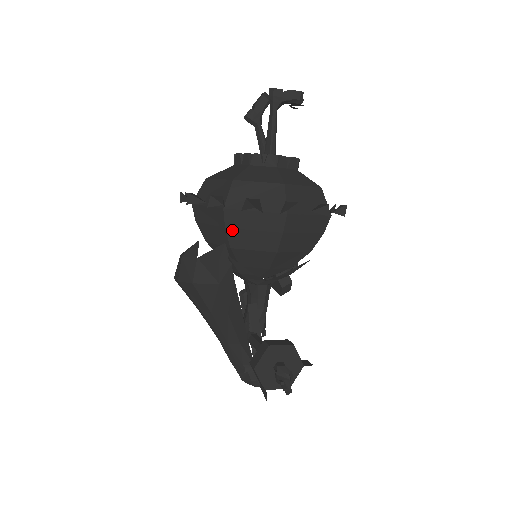
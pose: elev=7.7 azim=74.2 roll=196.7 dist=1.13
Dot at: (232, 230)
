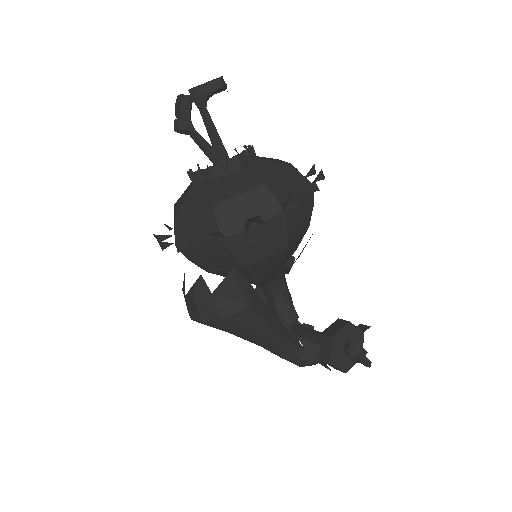
Dot at: (238, 253)
